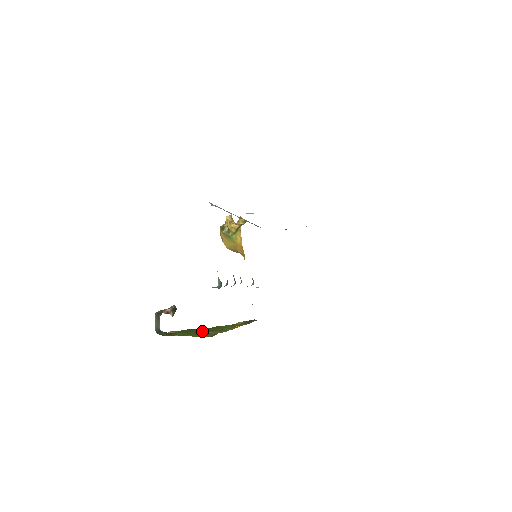
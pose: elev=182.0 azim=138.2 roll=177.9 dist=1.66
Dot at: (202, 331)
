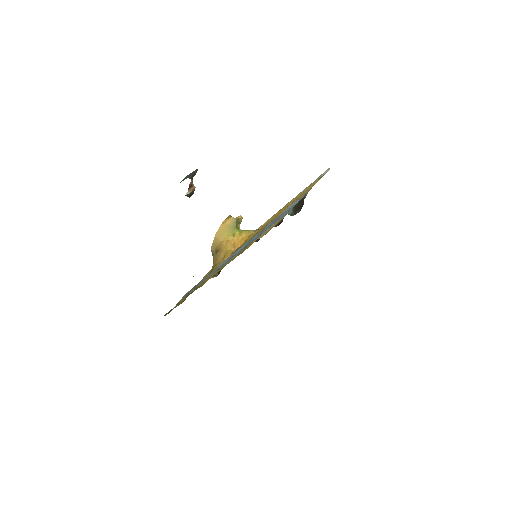
Dot at: occluded
